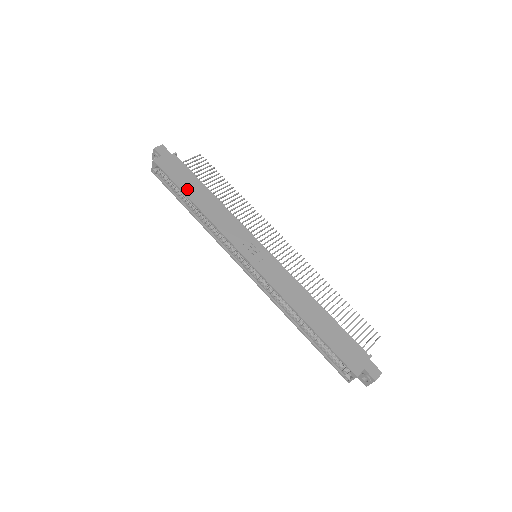
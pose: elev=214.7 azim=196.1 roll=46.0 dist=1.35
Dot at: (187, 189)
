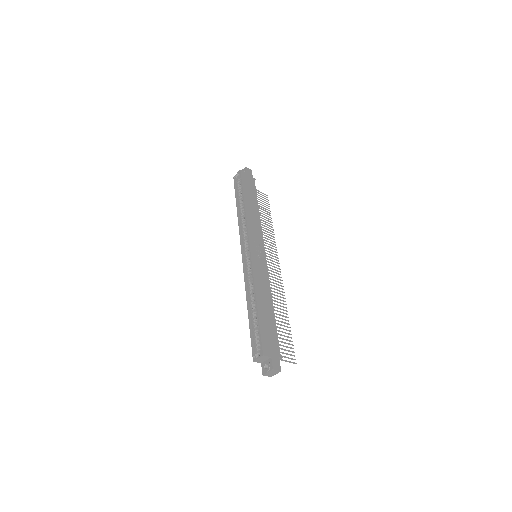
Dot at: (247, 195)
